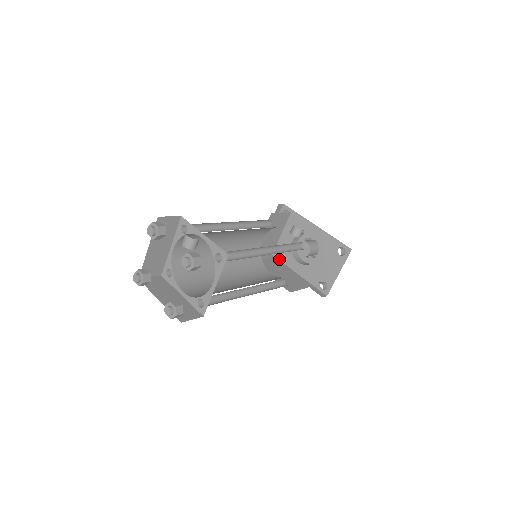
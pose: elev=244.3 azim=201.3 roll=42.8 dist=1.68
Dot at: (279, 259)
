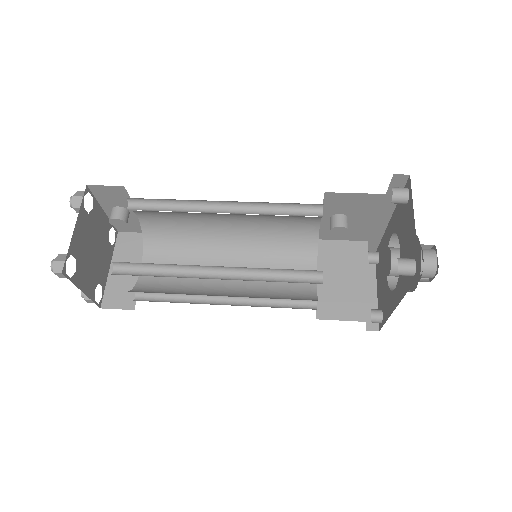
Dot at: (387, 319)
